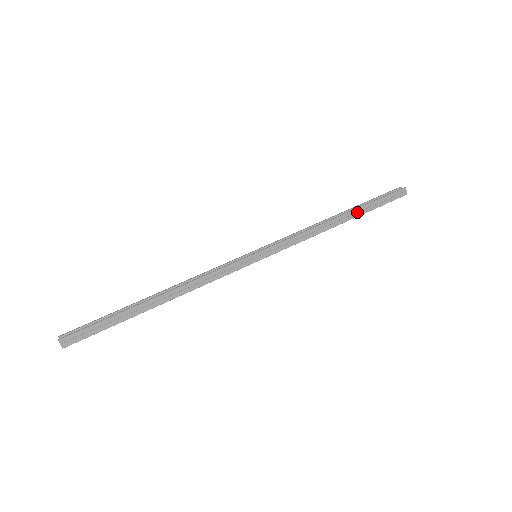
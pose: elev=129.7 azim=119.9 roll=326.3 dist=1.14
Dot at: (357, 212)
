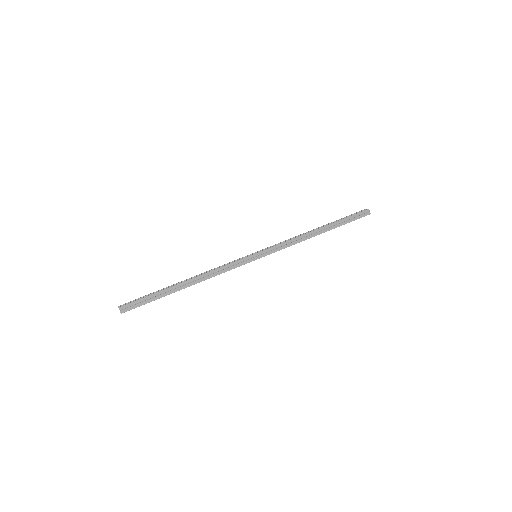
Dot at: (331, 226)
